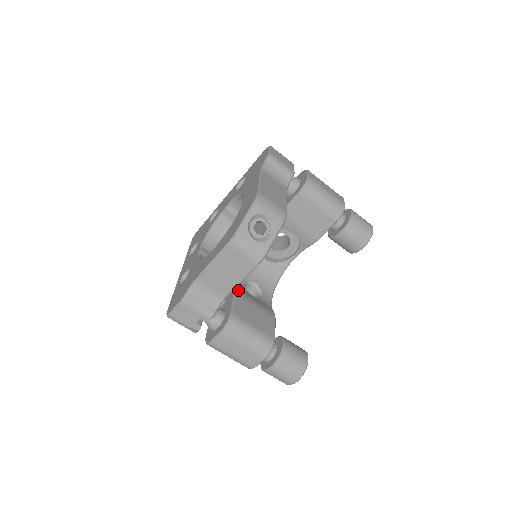
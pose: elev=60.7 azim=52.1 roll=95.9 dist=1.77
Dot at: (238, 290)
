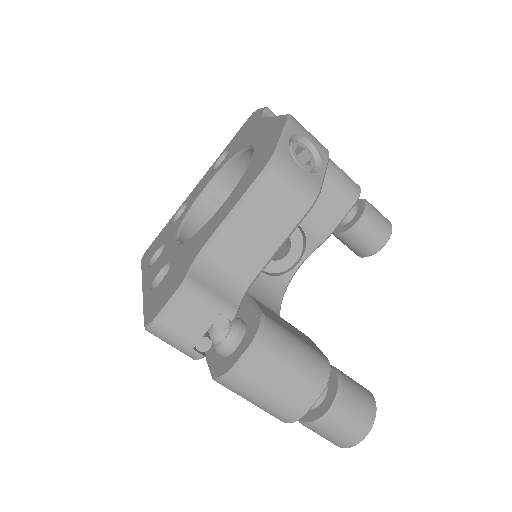
Dot at: occluded
